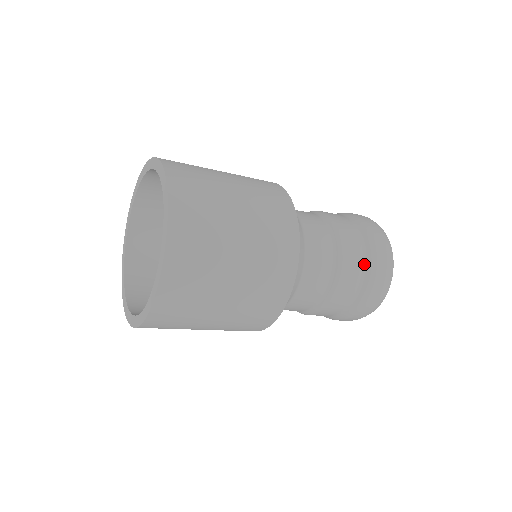
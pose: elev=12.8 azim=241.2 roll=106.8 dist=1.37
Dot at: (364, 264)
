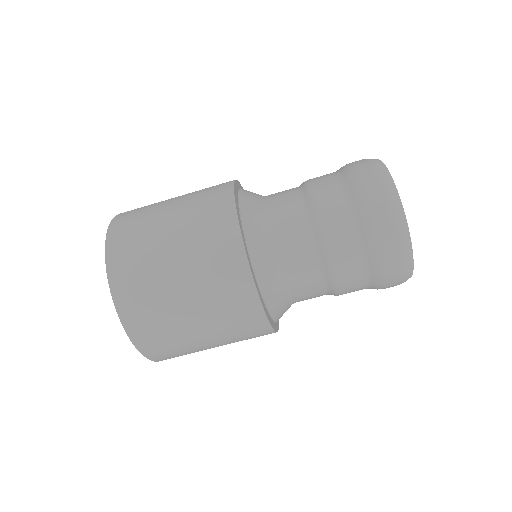
Dot at: (349, 203)
